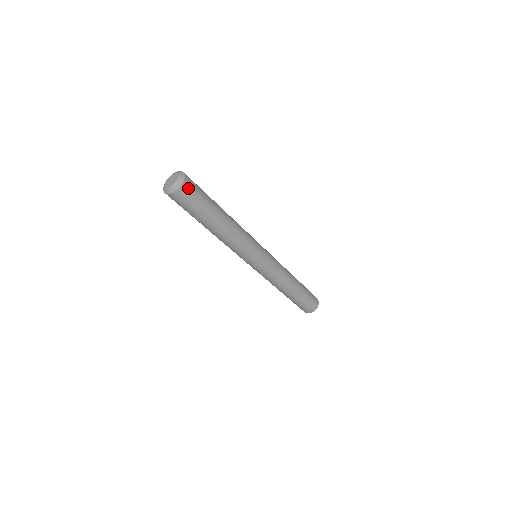
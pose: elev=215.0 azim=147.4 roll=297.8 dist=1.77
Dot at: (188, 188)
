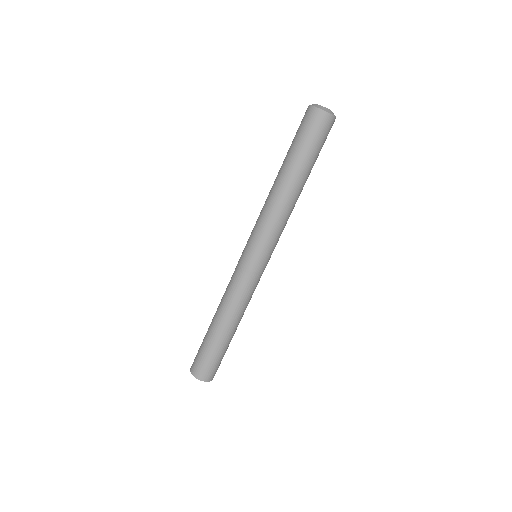
Dot at: occluded
